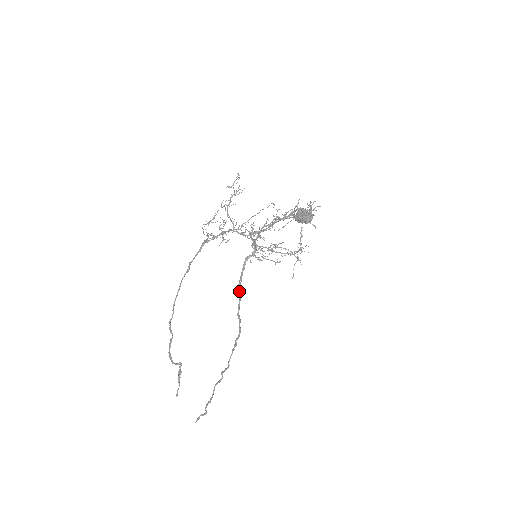
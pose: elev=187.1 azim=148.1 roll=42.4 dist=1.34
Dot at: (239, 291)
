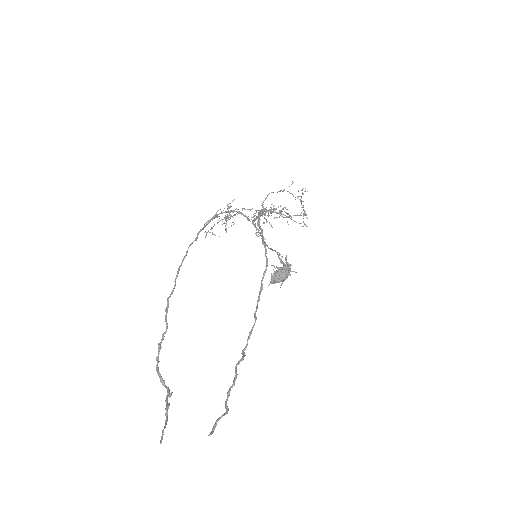
Dot at: (260, 226)
